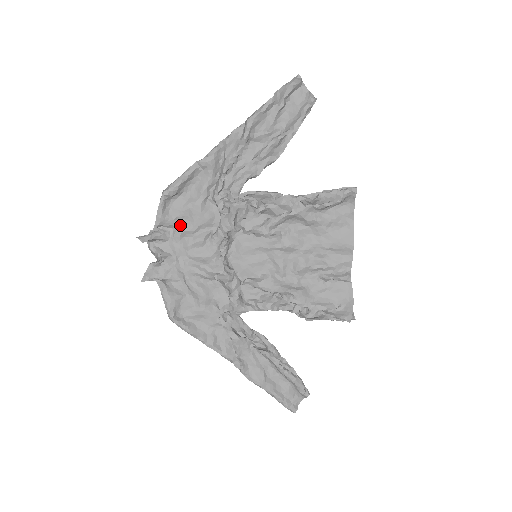
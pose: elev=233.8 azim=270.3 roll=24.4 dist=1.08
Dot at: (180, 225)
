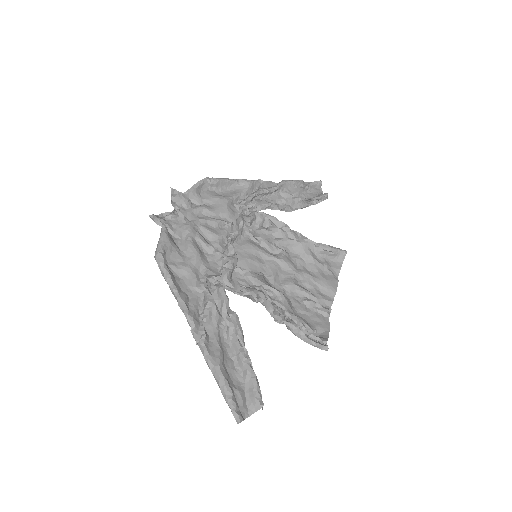
Dot at: (204, 205)
